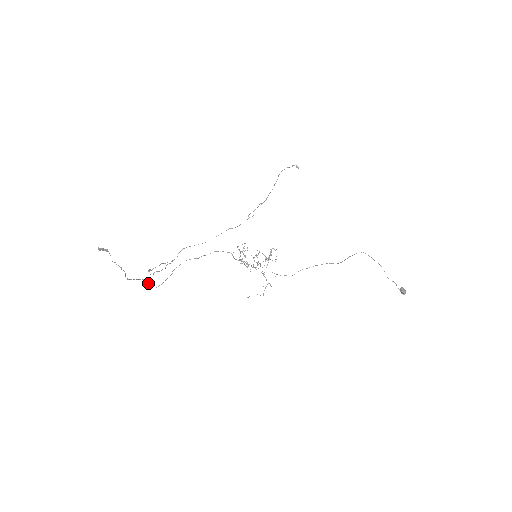
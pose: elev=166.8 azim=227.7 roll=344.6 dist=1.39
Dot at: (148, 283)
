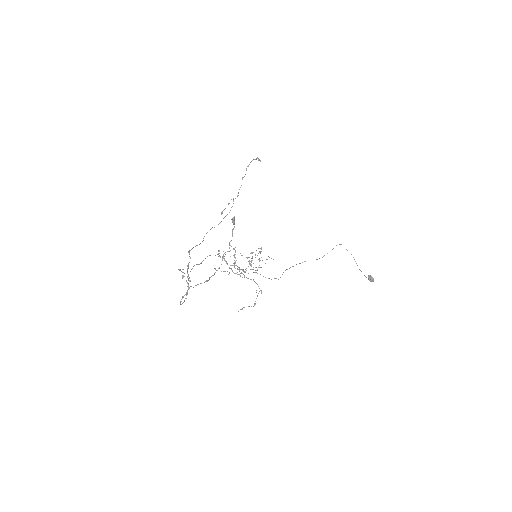
Dot at: occluded
